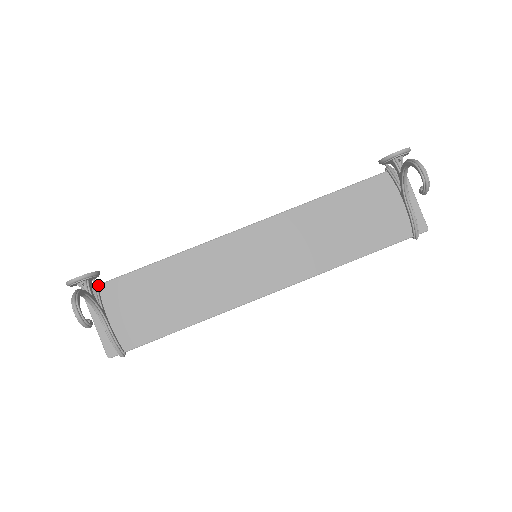
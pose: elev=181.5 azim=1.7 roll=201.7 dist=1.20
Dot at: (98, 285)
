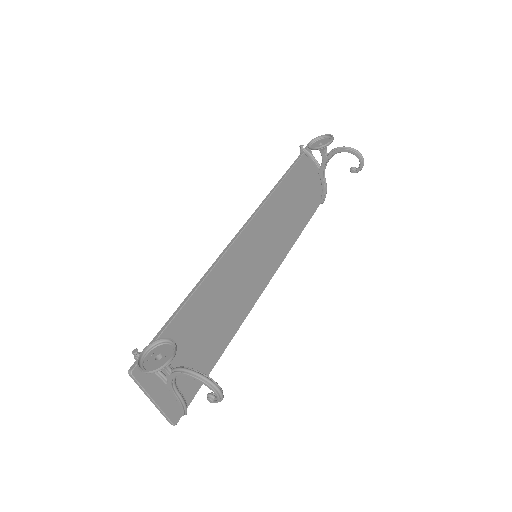
Dot at: occluded
